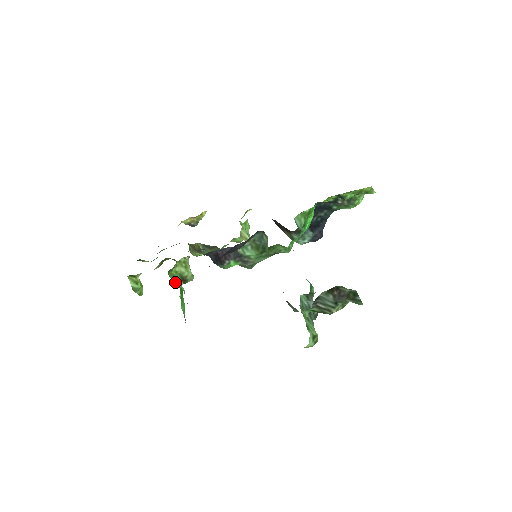
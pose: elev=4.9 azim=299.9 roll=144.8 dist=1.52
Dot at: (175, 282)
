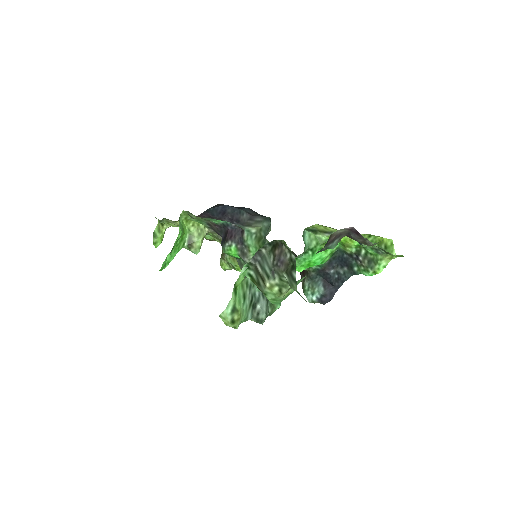
Dot at: (179, 224)
